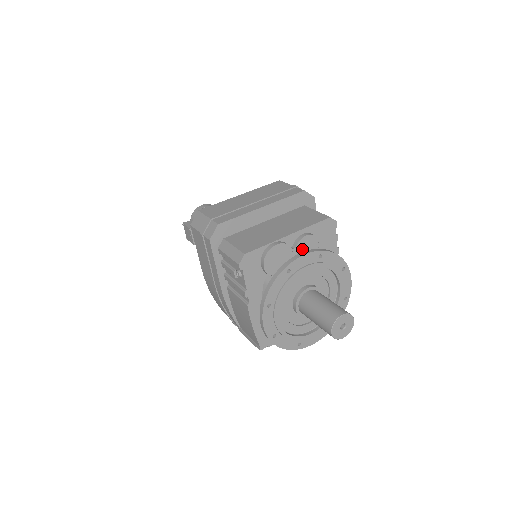
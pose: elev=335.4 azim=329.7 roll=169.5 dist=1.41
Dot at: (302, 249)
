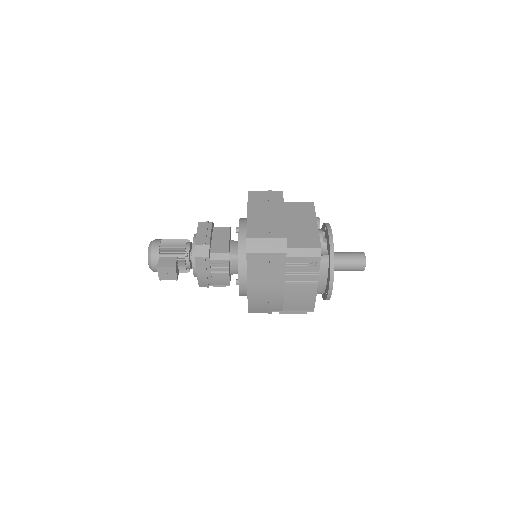
Dot at: occluded
